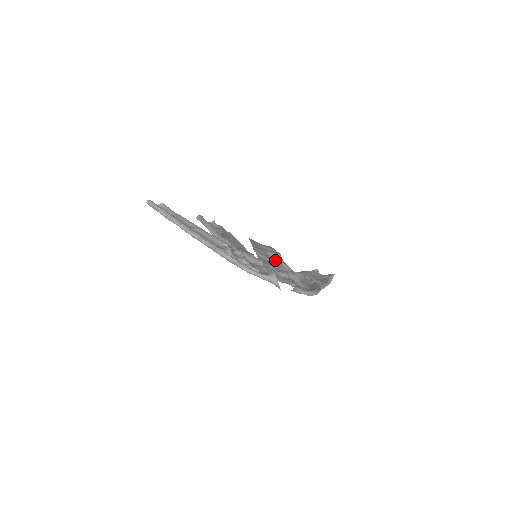
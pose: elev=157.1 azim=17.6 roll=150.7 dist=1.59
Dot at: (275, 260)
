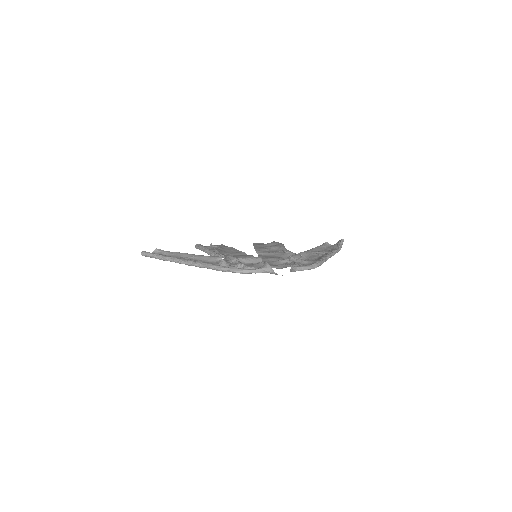
Dot at: (277, 252)
